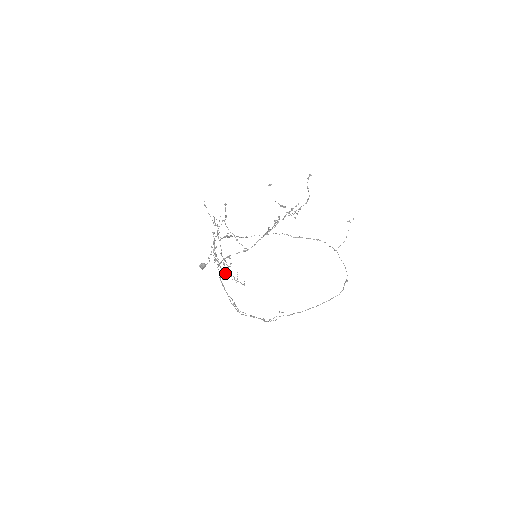
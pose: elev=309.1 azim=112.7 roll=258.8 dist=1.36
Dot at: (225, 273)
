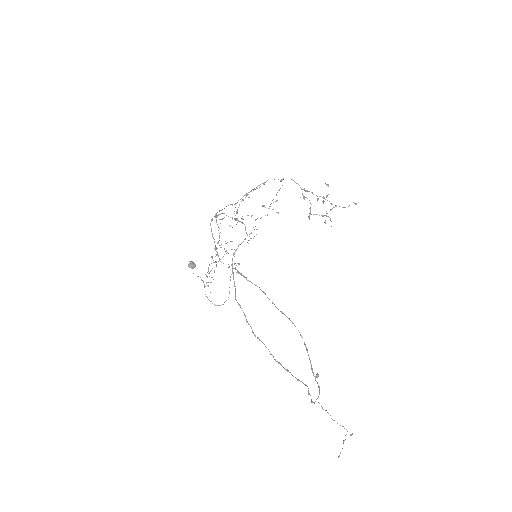
Dot at: (212, 257)
